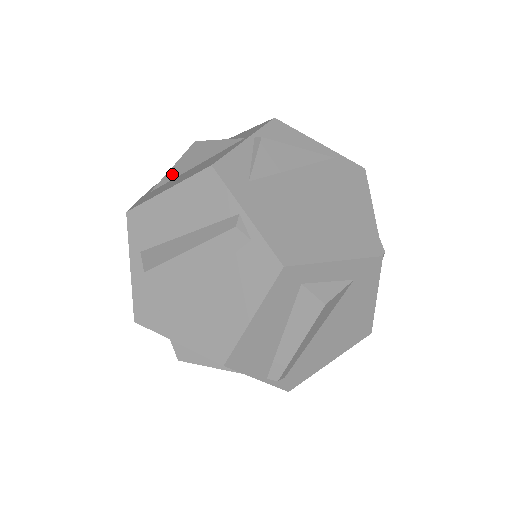
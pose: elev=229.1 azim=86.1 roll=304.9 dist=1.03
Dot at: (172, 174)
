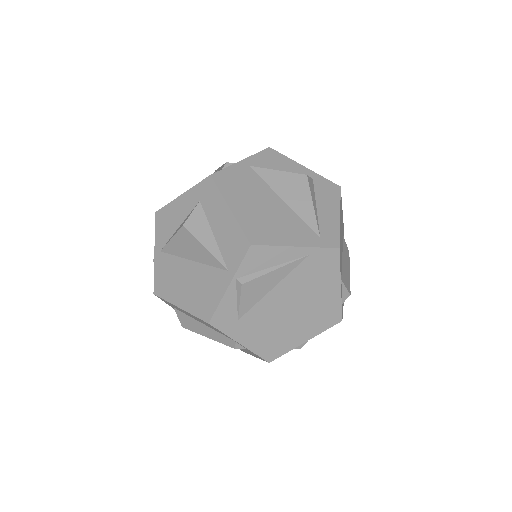
Dot at: (173, 249)
